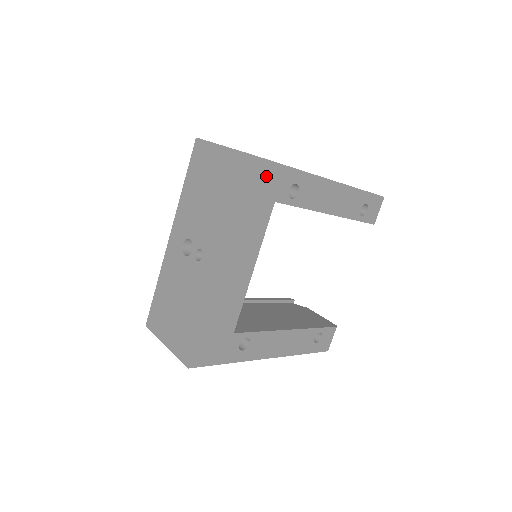
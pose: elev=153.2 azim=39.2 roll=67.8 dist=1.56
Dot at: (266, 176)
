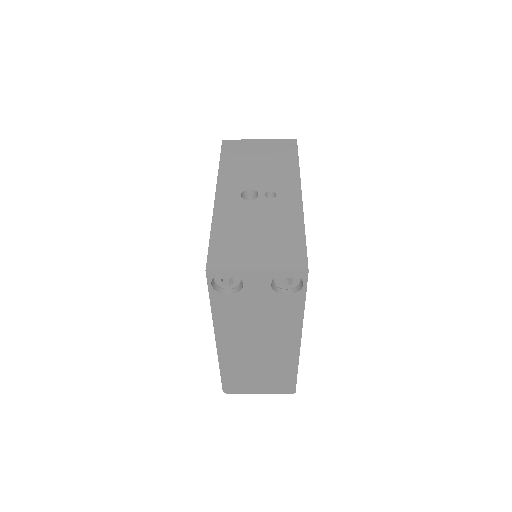
Dot at: occluded
